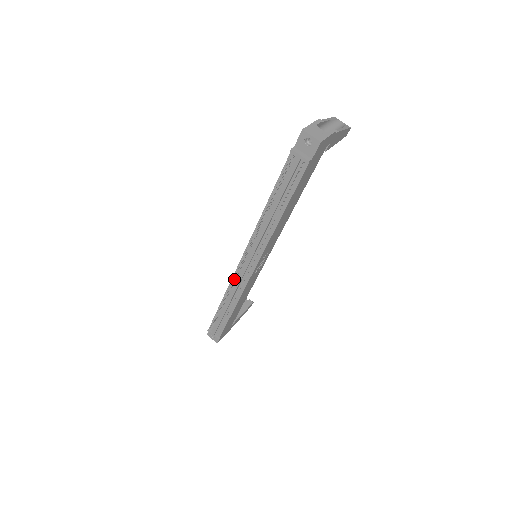
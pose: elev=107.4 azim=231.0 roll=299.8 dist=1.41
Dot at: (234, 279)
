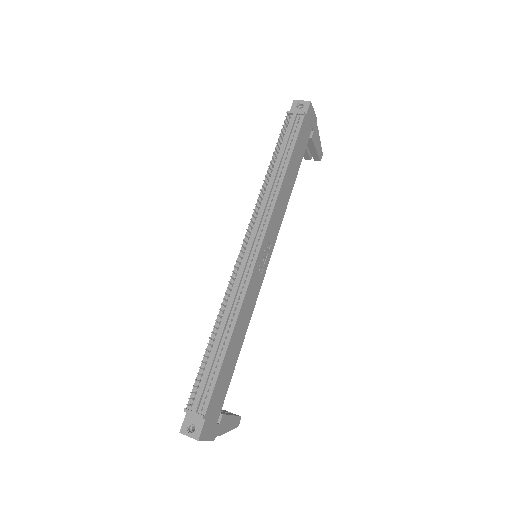
Dot at: (233, 278)
